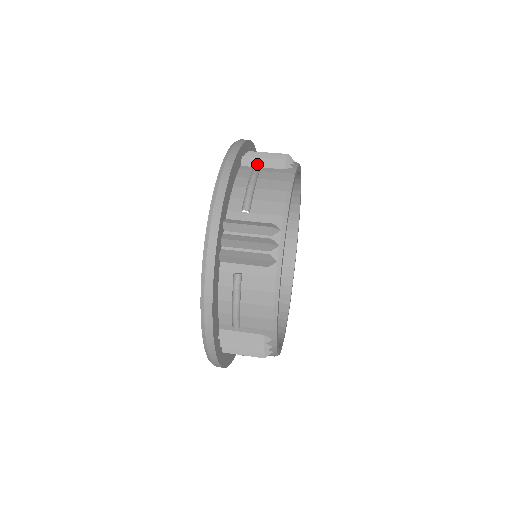
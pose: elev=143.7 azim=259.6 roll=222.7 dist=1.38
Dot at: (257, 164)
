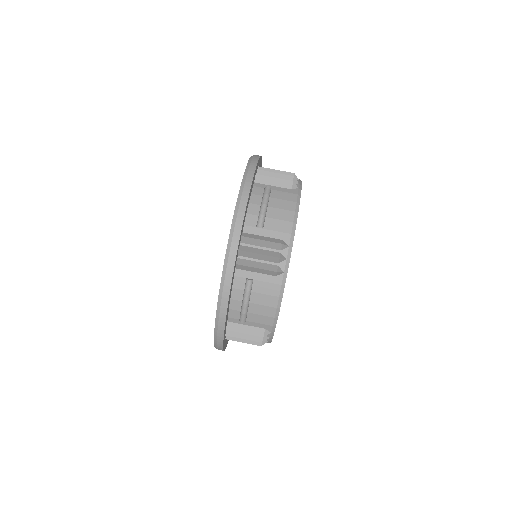
Dot at: (268, 182)
